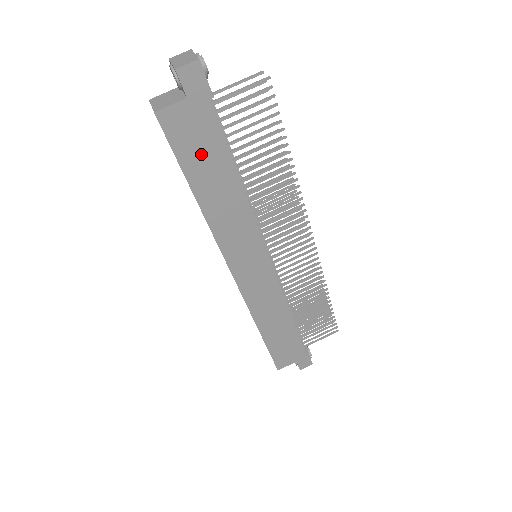
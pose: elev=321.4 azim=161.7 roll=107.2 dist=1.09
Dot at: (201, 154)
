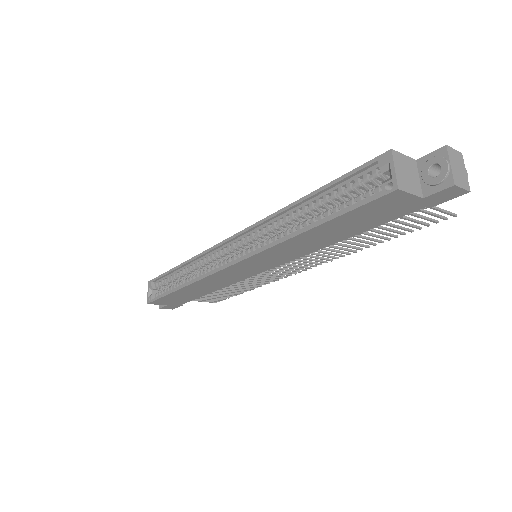
Dot at: (361, 220)
